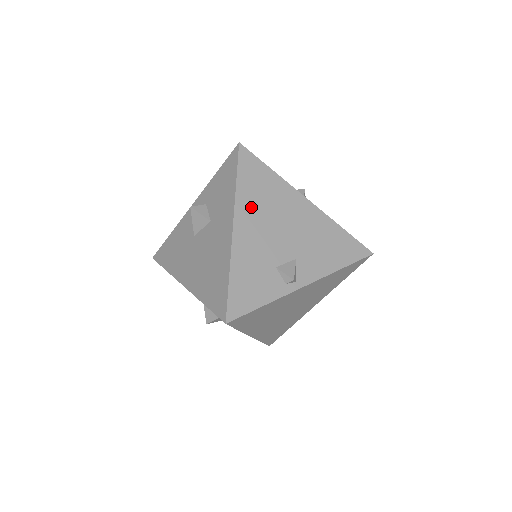
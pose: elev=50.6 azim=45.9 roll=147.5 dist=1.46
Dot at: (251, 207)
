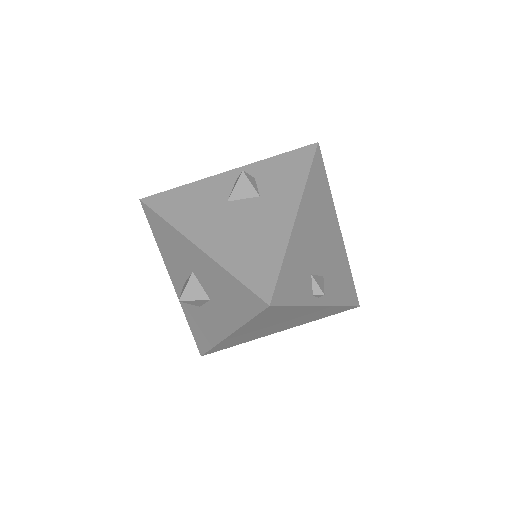
Dot at: (311, 205)
